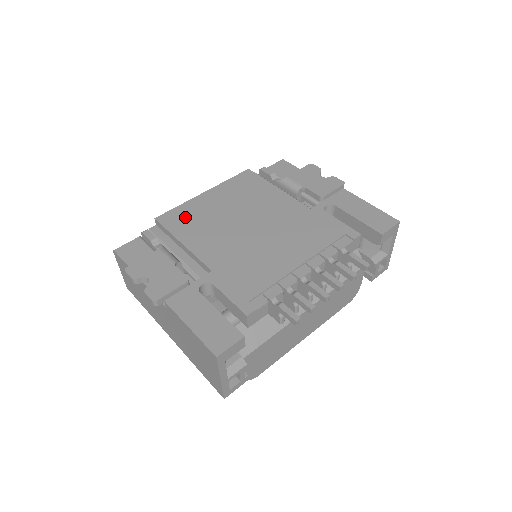
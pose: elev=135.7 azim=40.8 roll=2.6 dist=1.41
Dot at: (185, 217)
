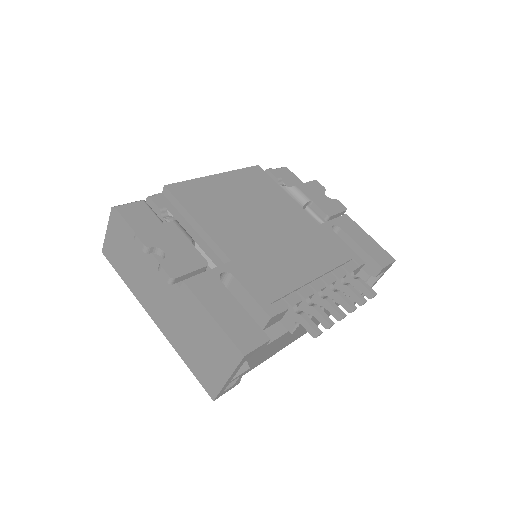
Dot at: (198, 194)
